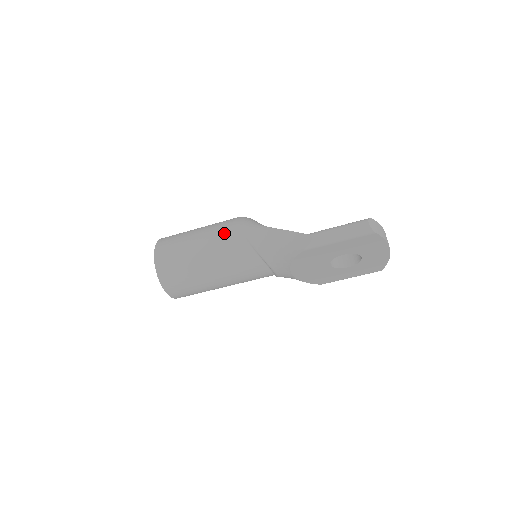
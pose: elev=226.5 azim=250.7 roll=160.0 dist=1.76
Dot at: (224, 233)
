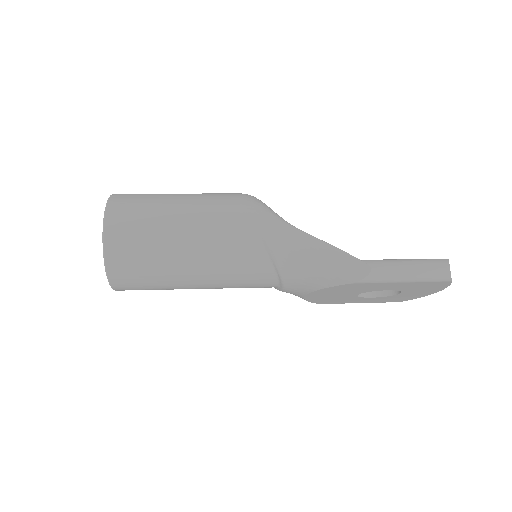
Dot at: (228, 219)
